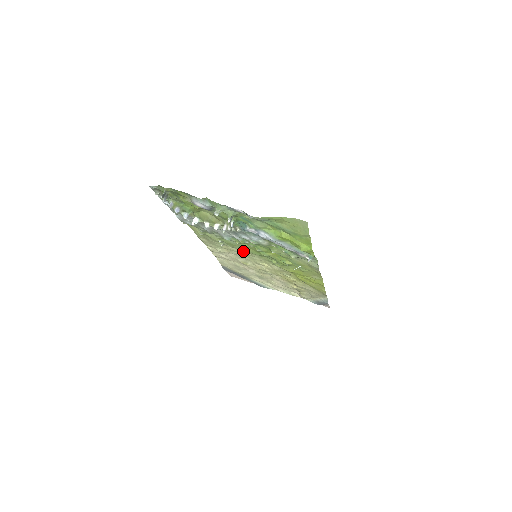
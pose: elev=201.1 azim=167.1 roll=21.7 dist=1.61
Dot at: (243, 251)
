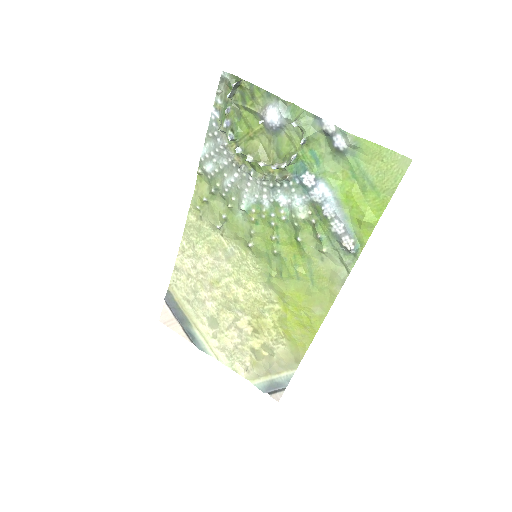
Dot at: (238, 249)
